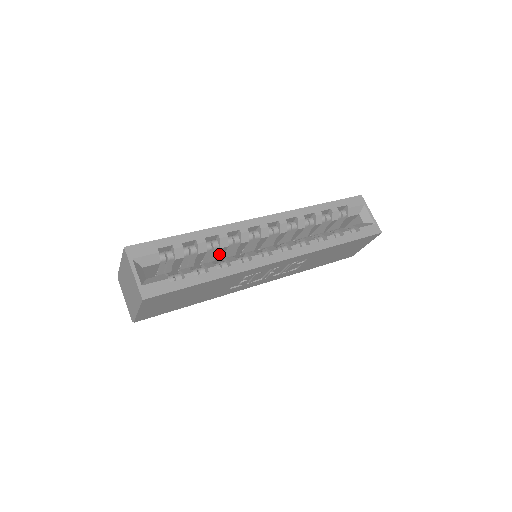
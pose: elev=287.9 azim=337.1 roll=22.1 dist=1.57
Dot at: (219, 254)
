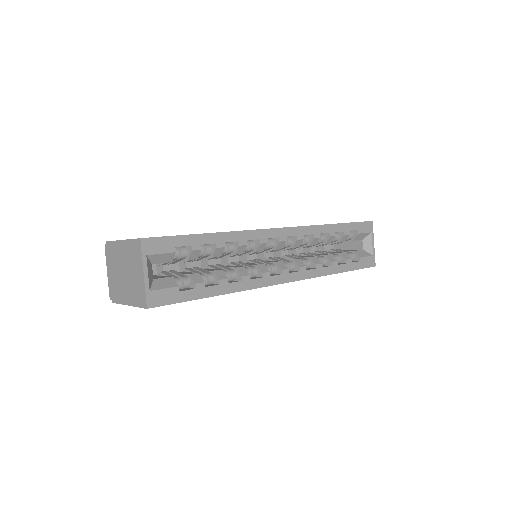
Dot at: occluded
